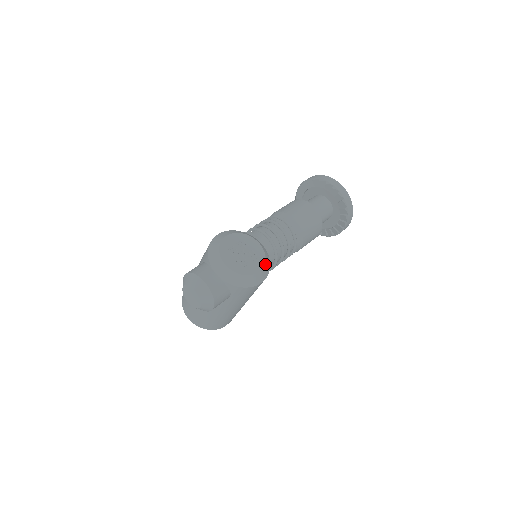
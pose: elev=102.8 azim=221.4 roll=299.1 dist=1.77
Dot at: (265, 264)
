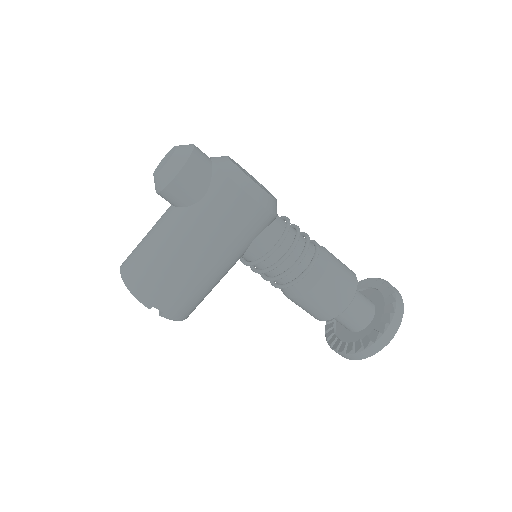
Dot at: (270, 197)
